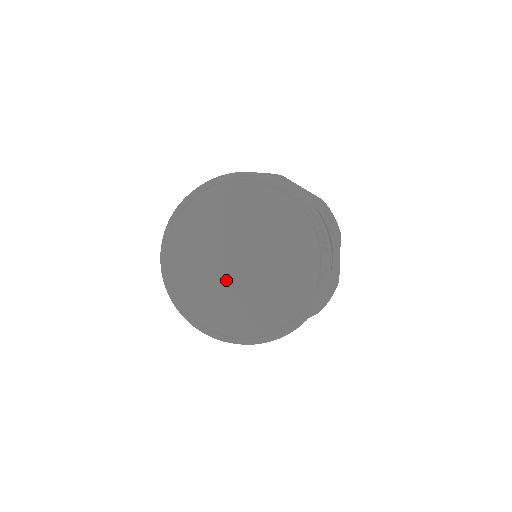
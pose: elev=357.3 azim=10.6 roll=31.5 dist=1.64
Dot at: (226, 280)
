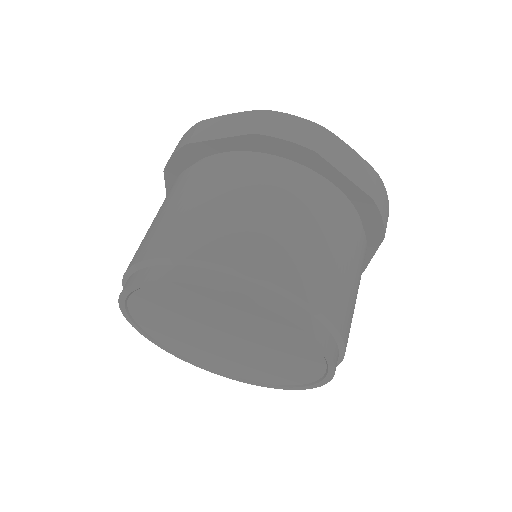
Dot at: (206, 346)
